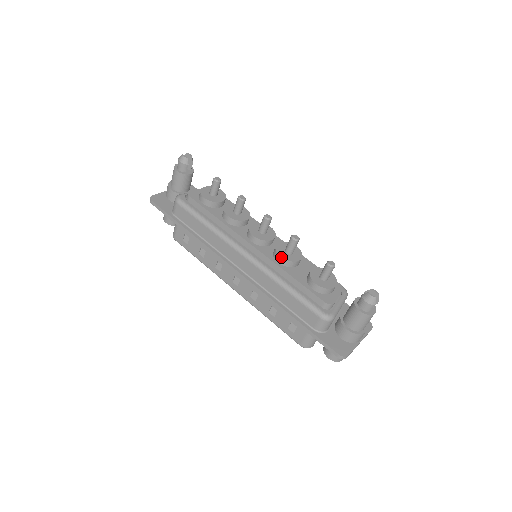
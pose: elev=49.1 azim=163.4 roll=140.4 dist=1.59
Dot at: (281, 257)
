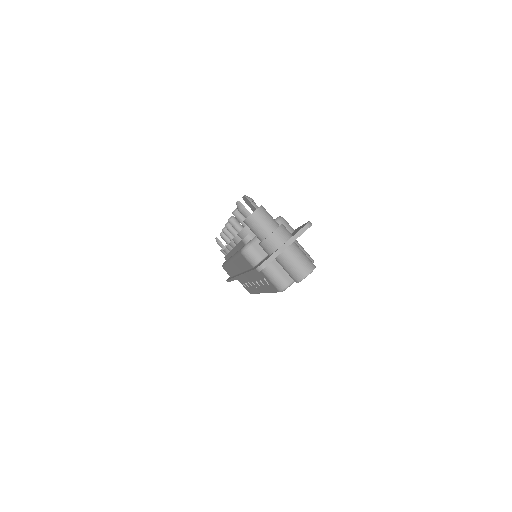
Dot at: occluded
